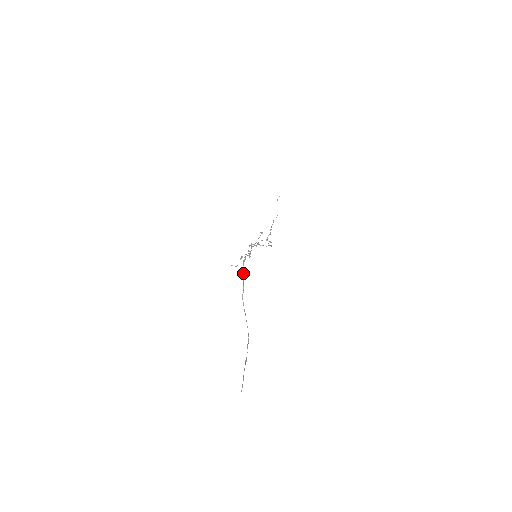
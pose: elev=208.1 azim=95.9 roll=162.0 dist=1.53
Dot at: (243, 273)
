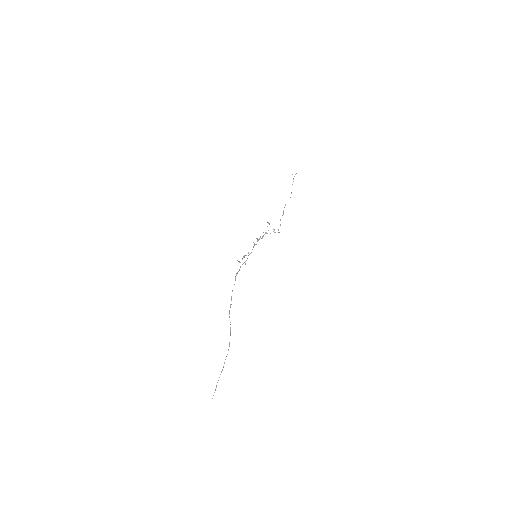
Dot at: (232, 290)
